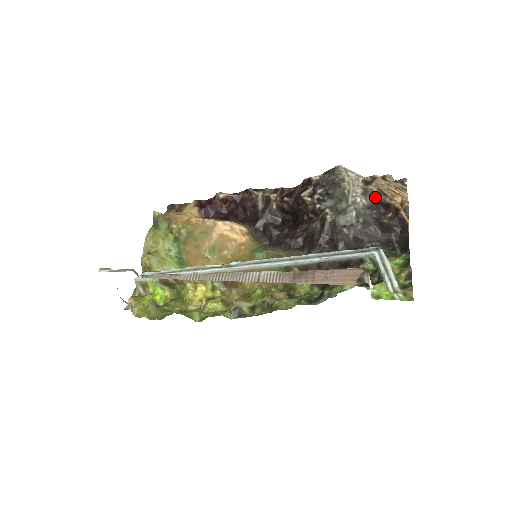
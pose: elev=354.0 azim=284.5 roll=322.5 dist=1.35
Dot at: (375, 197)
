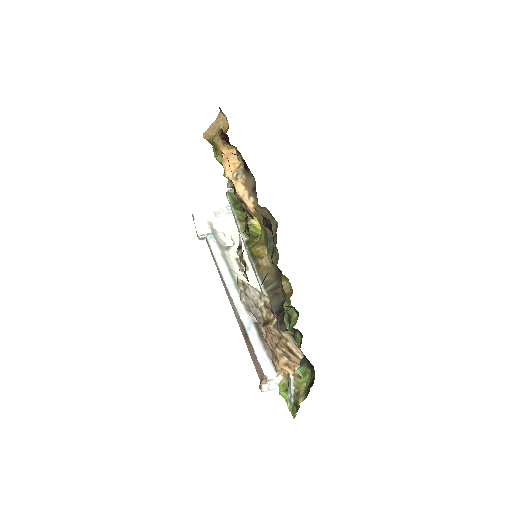
Dot at: occluded
